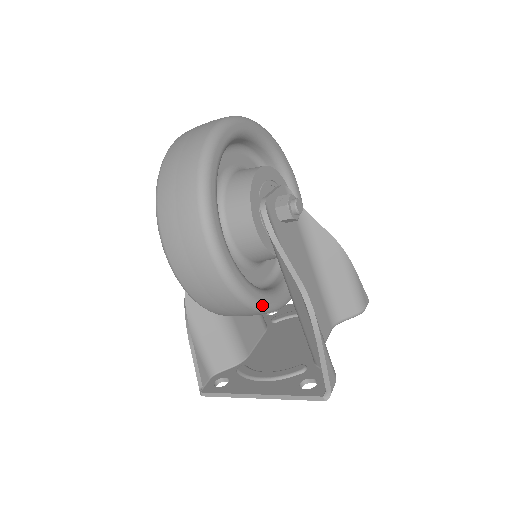
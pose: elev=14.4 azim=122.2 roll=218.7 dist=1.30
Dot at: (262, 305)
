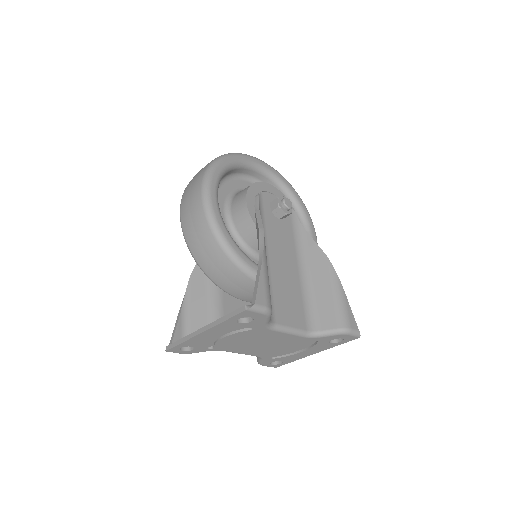
Dot at: (232, 250)
